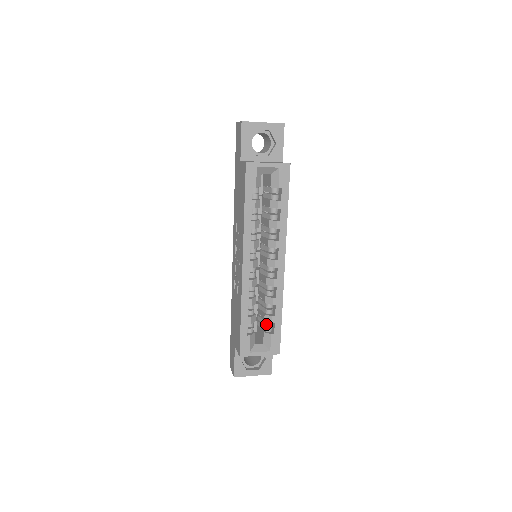
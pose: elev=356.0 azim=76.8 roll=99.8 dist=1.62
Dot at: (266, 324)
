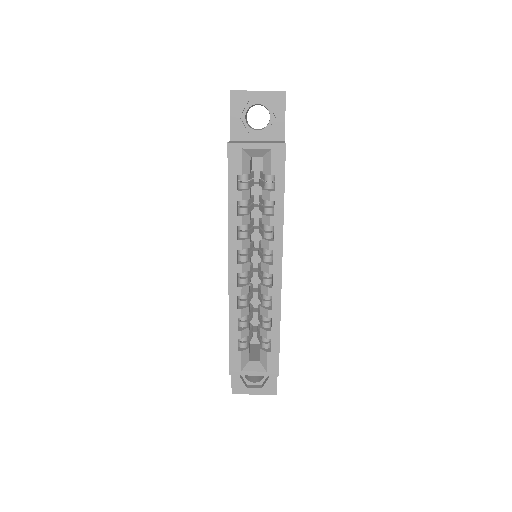
Dot at: (262, 339)
